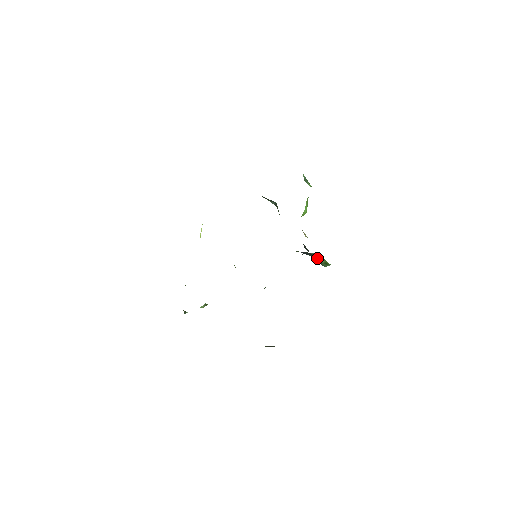
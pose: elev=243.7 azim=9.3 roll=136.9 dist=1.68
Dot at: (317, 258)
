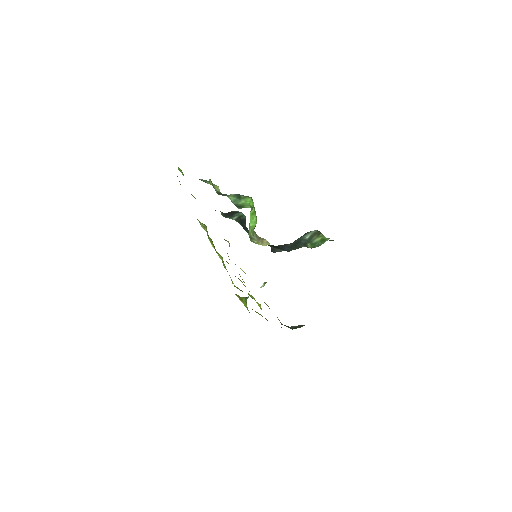
Dot at: (300, 247)
